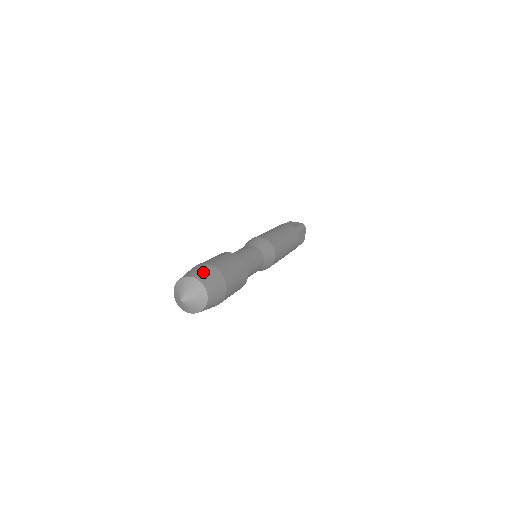
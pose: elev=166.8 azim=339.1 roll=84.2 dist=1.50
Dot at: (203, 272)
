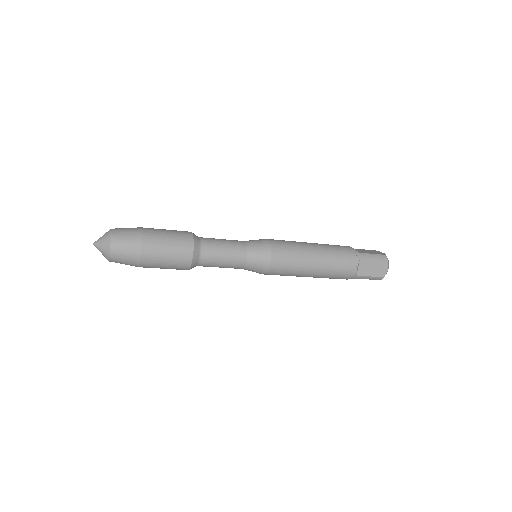
Dot at: (125, 229)
